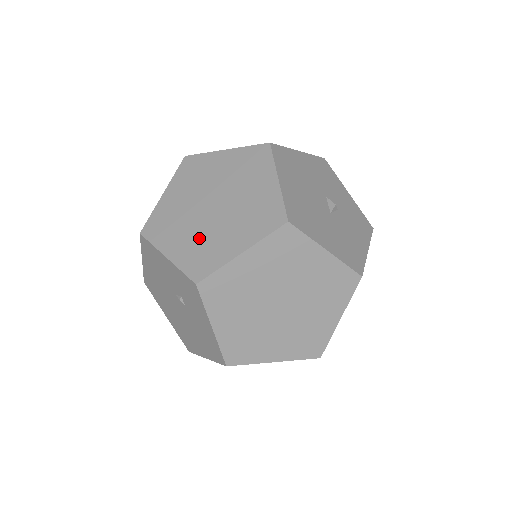
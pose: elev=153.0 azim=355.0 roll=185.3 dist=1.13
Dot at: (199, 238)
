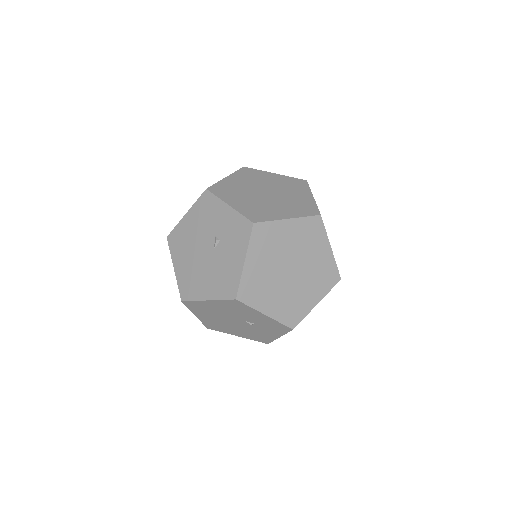
Dot at: (287, 297)
